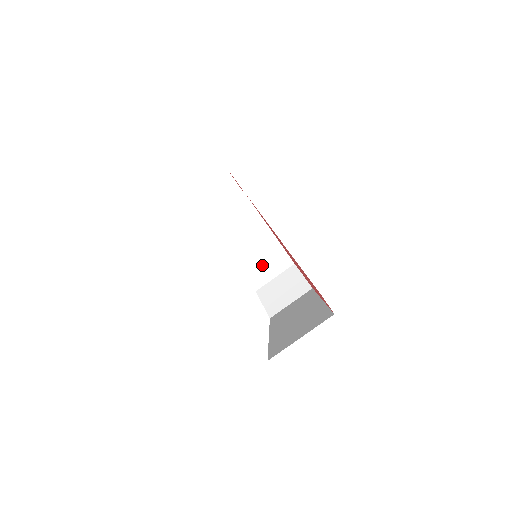
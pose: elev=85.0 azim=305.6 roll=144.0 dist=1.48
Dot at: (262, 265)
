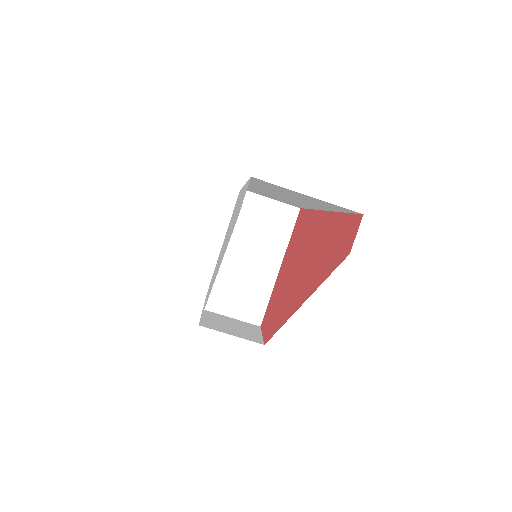
Dot at: (237, 291)
